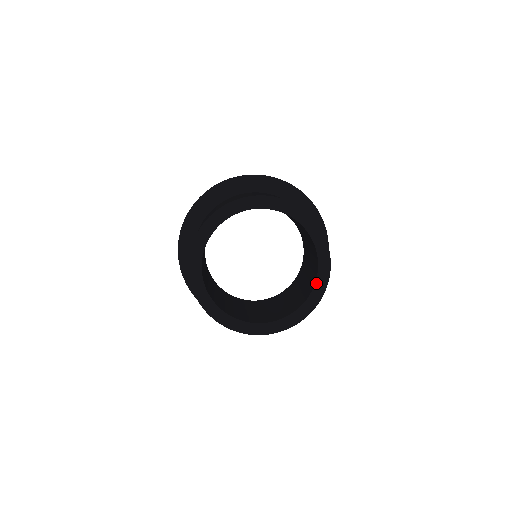
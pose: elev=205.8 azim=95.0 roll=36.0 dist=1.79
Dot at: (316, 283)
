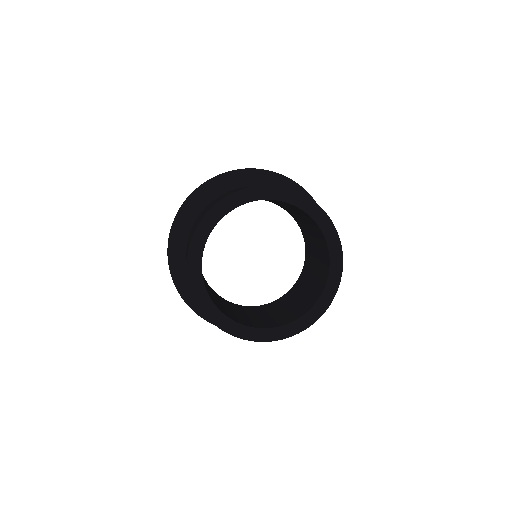
Dot at: (327, 285)
